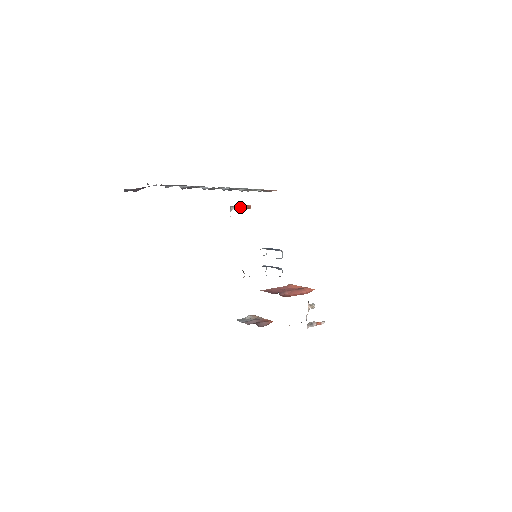
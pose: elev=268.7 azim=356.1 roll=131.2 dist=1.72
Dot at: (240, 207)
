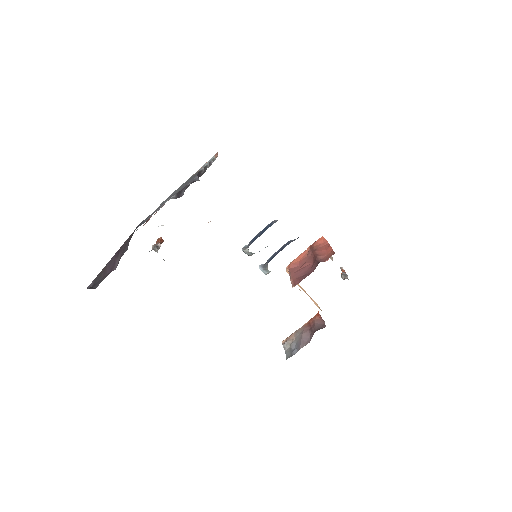
Dot at: (159, 245)
